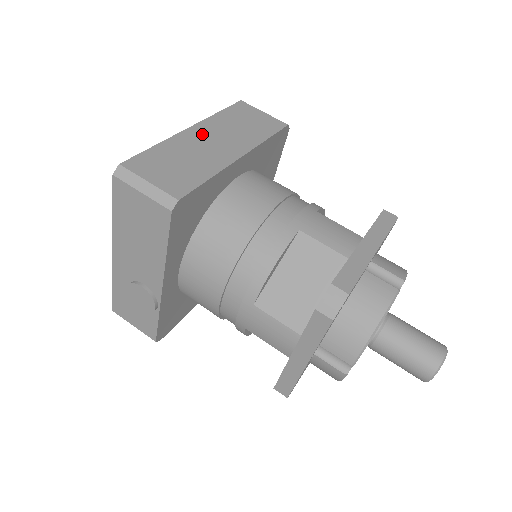
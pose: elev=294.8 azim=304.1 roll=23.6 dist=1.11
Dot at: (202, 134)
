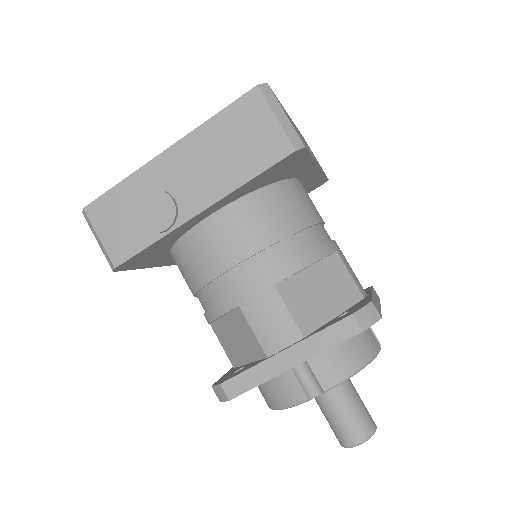
Dot at: occluded
